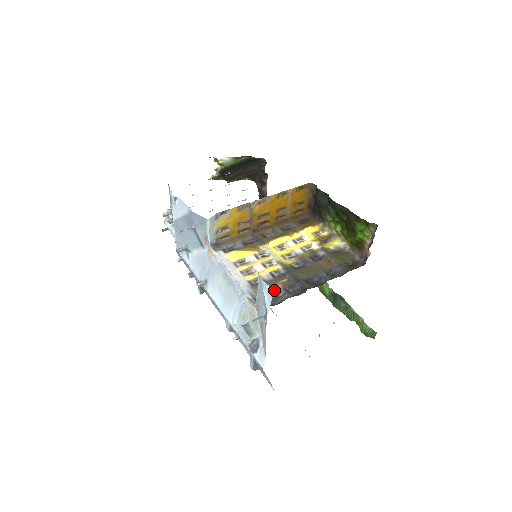
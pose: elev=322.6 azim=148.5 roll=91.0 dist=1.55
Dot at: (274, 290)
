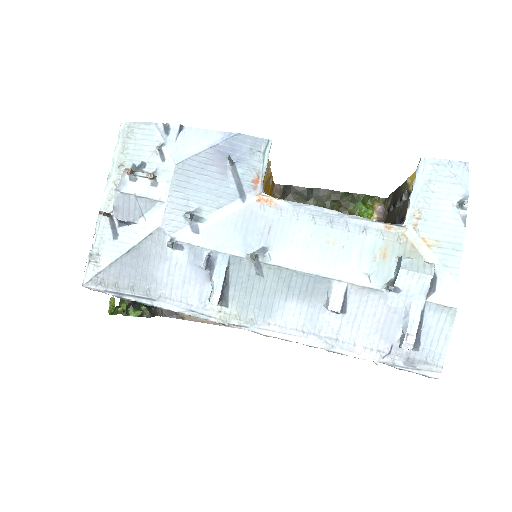
Dot at: occluded
